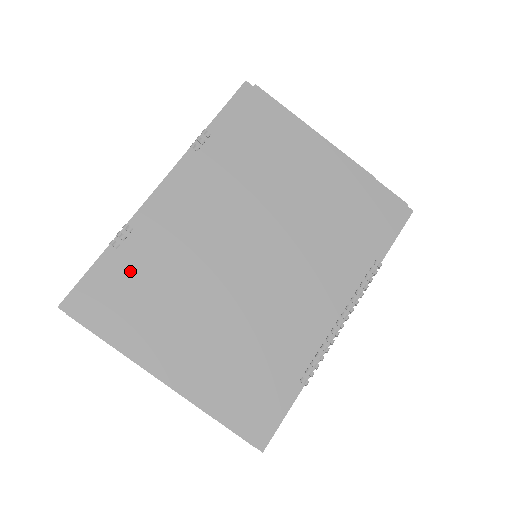
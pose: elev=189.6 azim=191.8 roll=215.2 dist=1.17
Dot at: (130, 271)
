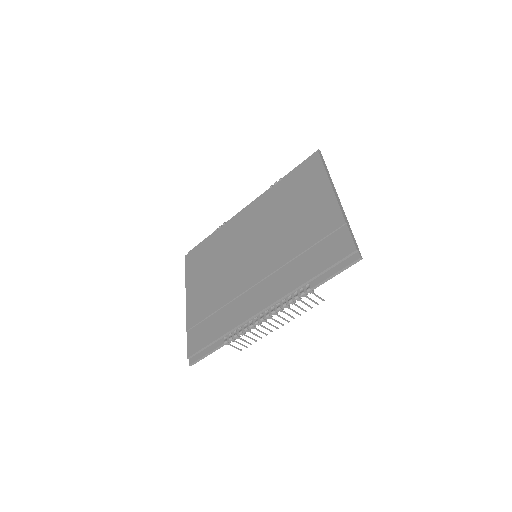
Dot at: (210, 244)
